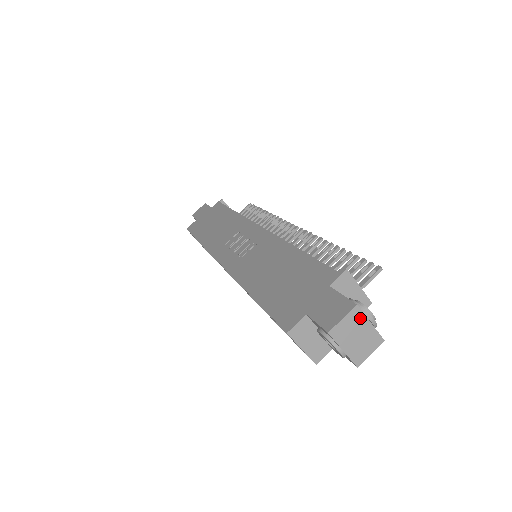
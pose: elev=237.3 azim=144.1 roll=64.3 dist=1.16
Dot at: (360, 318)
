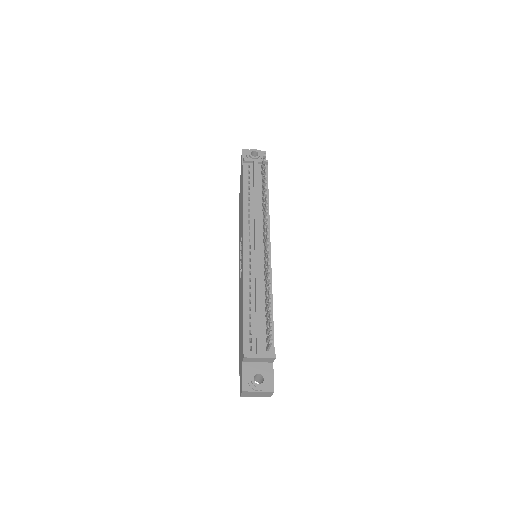
Dot at: (250, 392)
